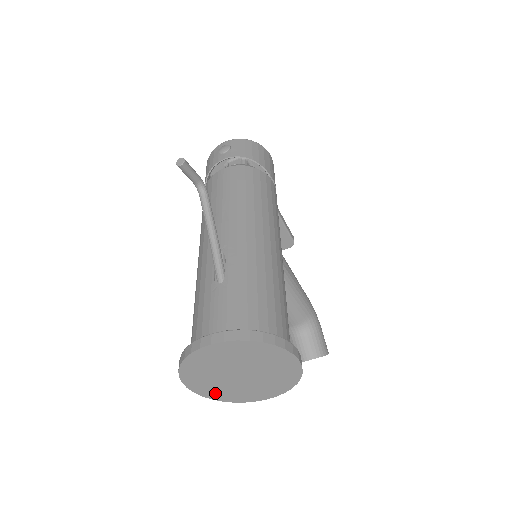
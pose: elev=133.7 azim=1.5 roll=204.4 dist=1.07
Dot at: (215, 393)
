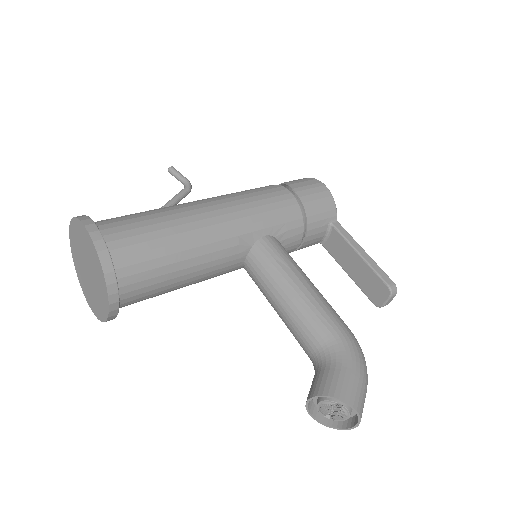
Dot at: (95, 307)
